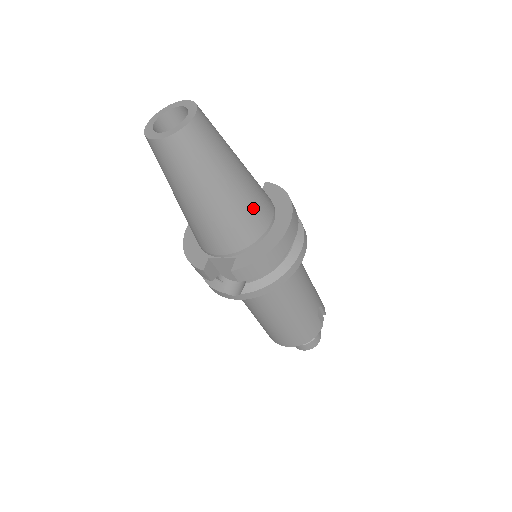
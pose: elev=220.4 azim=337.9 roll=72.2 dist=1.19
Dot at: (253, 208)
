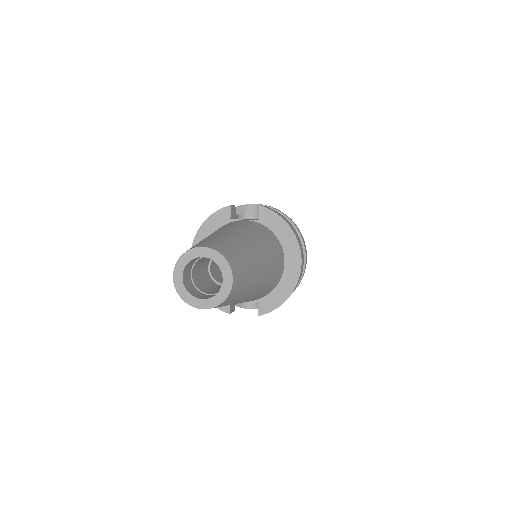
Dot at: (273, 276)
